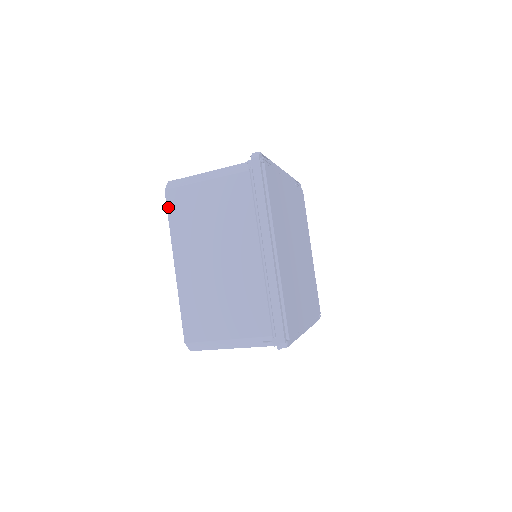
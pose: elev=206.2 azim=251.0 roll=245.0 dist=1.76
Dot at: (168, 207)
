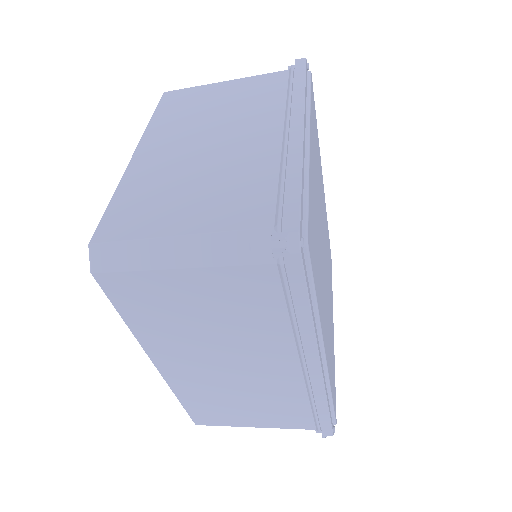
Dot at: (160, 104)
